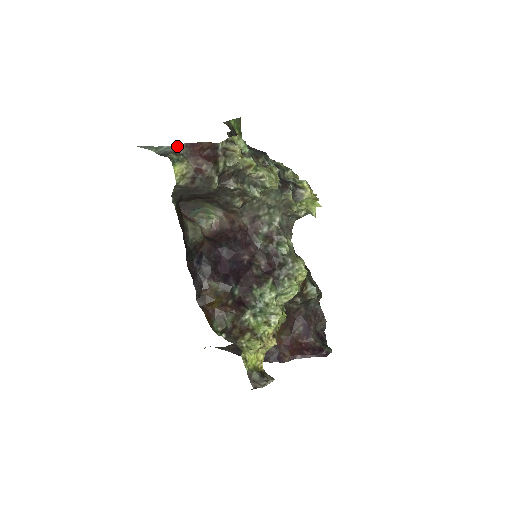
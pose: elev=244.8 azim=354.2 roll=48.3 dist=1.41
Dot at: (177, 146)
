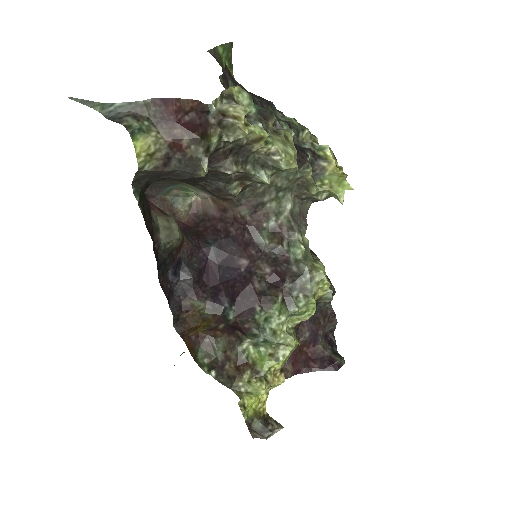
Dot at: (138, 103)
